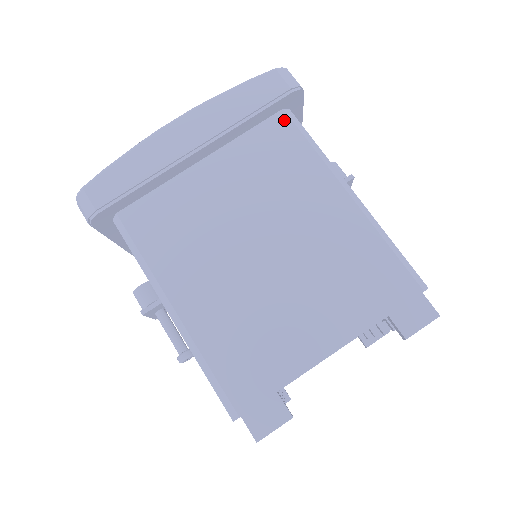
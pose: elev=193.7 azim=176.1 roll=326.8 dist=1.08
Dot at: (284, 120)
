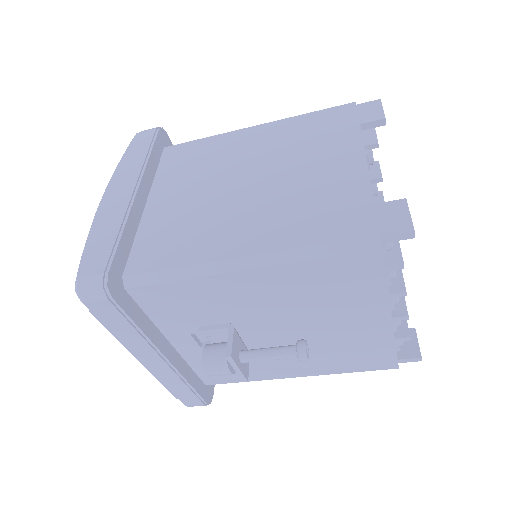
Dot at: (172, 149)
